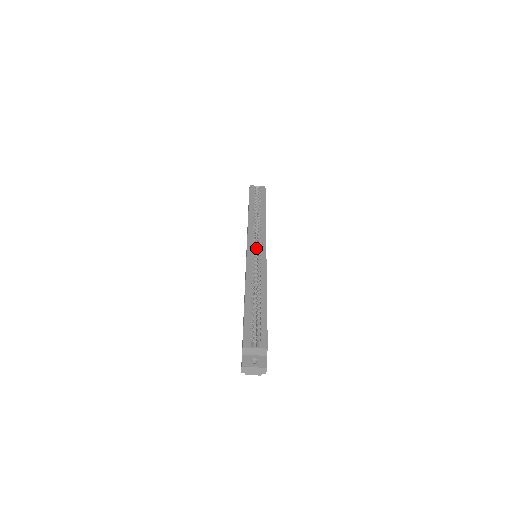
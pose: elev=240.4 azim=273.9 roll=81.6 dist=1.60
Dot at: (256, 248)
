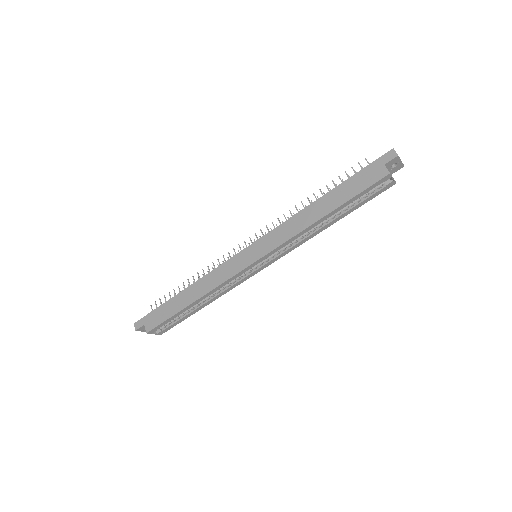
Dot at: occluded
